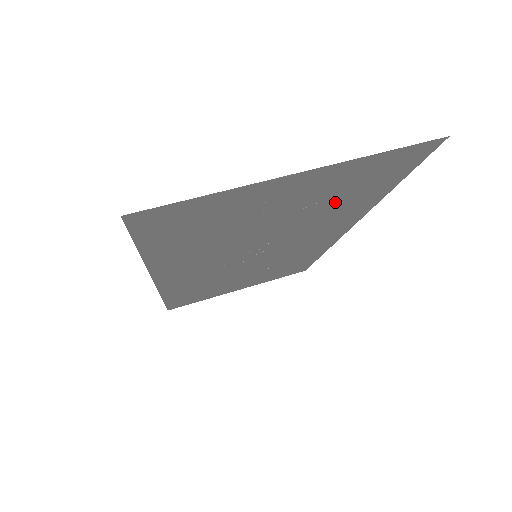
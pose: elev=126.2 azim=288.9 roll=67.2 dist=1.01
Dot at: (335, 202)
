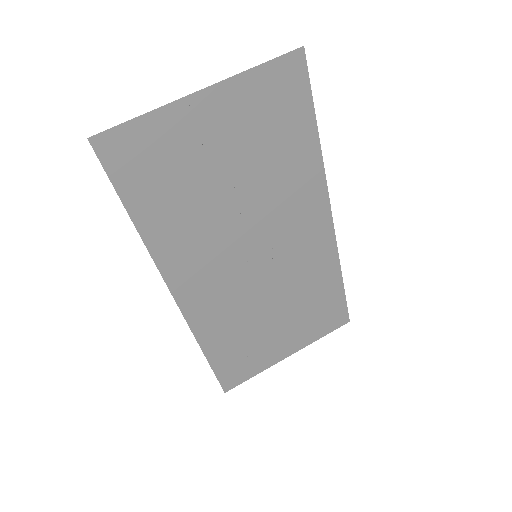
Dot at: (272, 149)
